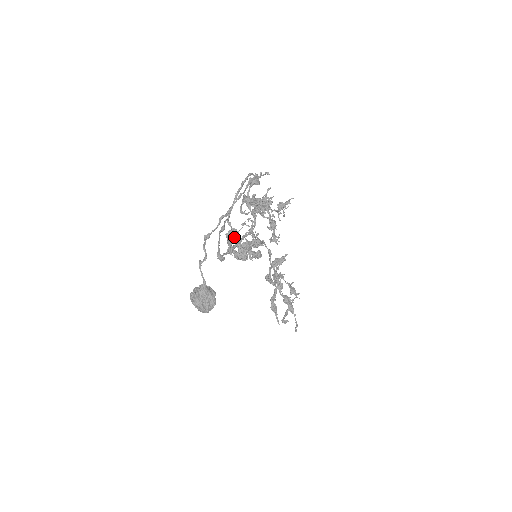
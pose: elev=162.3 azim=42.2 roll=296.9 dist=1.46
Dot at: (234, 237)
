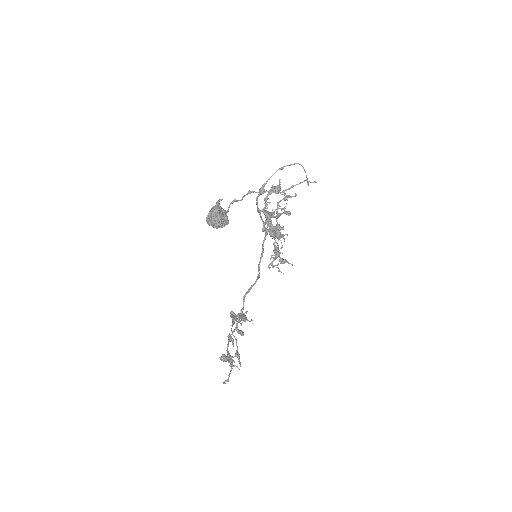
Dot at: (278, 188)
